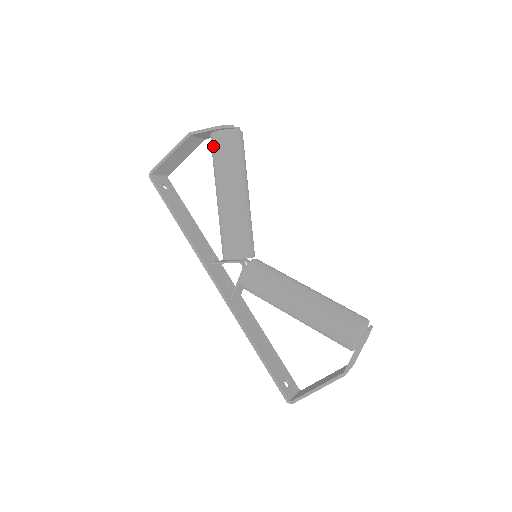
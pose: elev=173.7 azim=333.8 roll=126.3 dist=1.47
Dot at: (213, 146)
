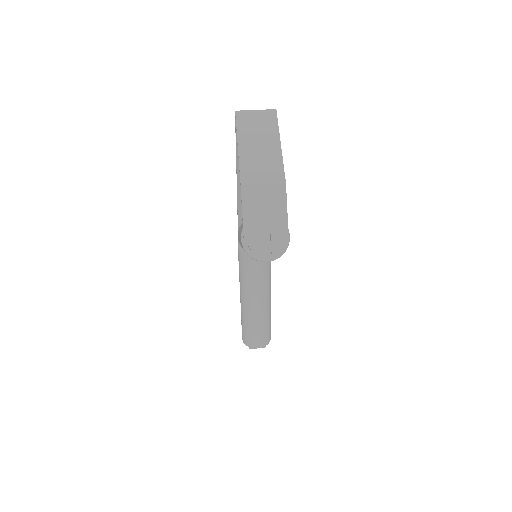
Dot at: occluded
